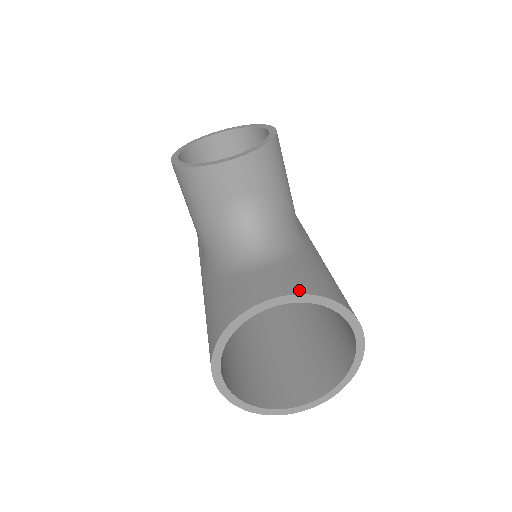
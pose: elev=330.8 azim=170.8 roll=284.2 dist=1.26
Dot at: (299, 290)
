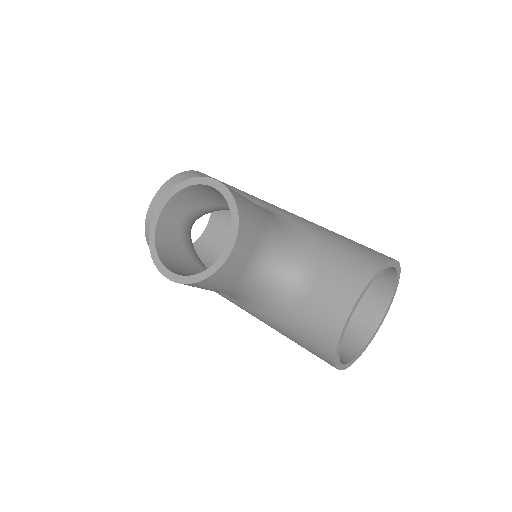
Dot at: (358, 288)
